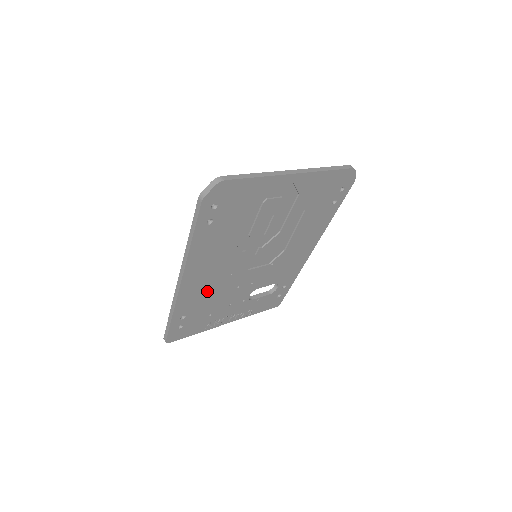
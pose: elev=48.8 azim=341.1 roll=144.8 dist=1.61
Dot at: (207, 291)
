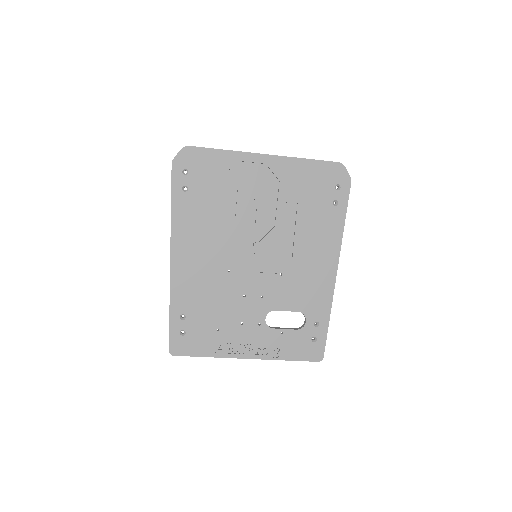
Dot at: (205, 286)
